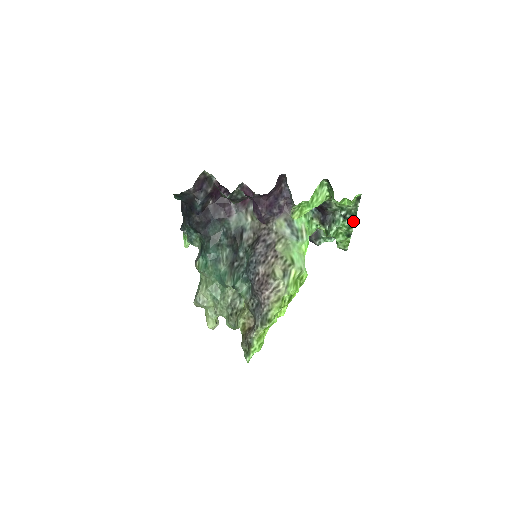
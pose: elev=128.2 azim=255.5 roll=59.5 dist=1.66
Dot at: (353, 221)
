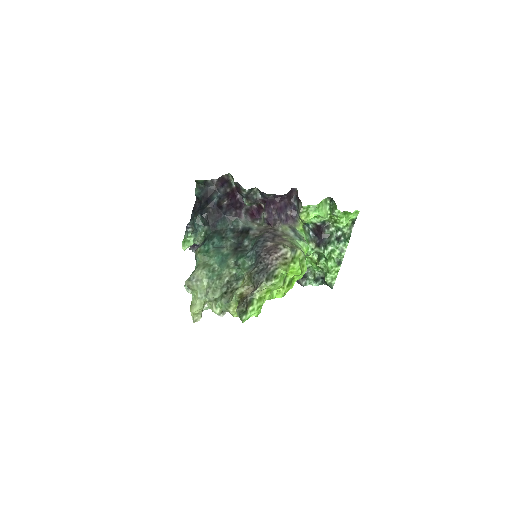
Dot at: (346, 244)
